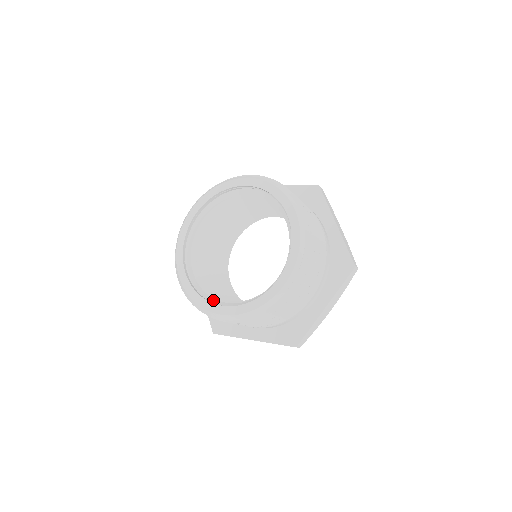
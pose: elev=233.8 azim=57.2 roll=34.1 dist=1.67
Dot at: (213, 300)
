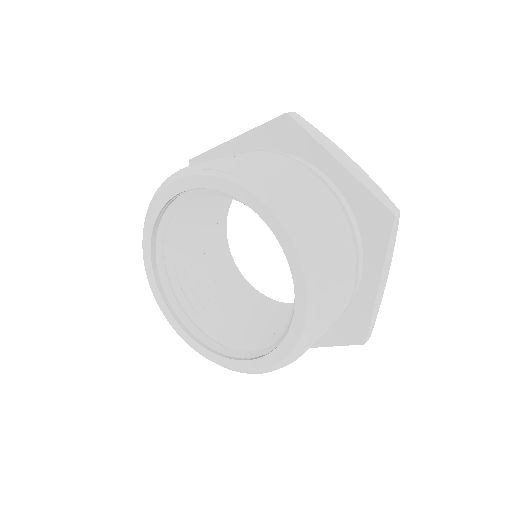
Dot at: (231, 352)
